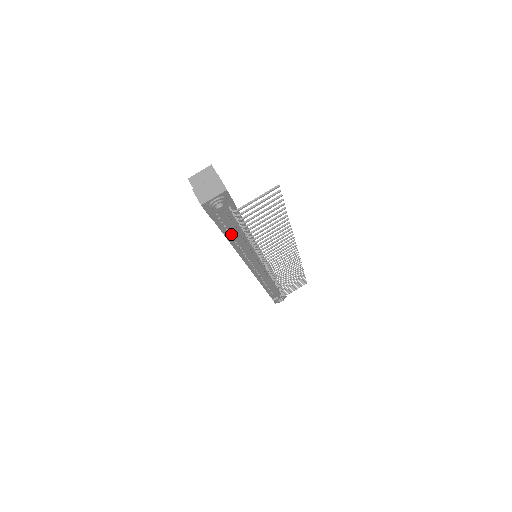
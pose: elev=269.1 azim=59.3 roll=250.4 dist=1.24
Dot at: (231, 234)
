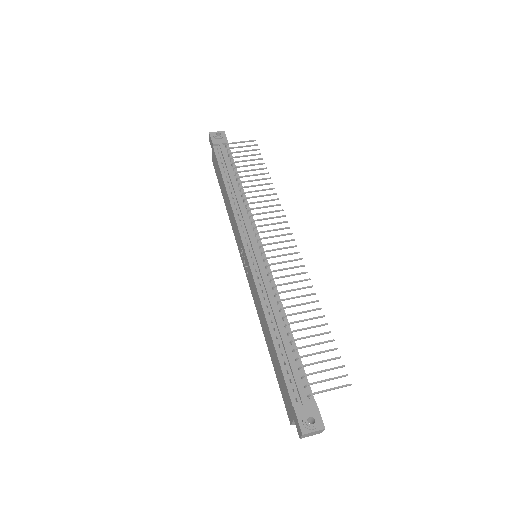
Dot at: (226, 175)
